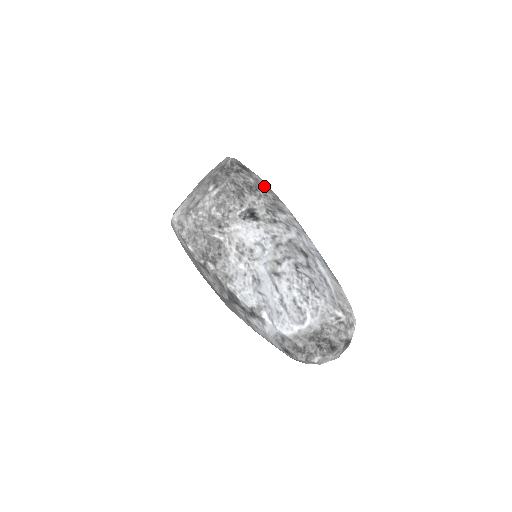
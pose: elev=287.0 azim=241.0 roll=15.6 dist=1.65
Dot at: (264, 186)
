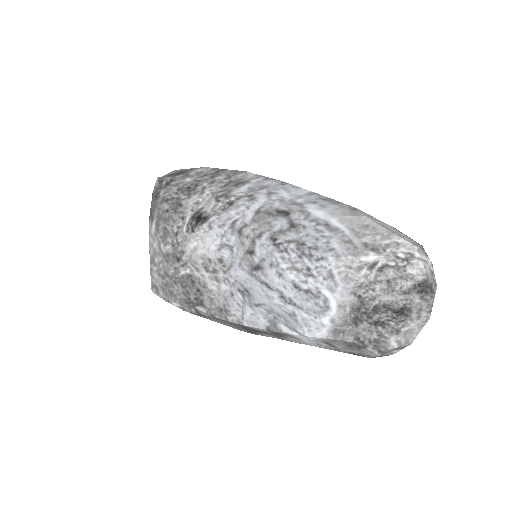
Dot at: (211, 173)
